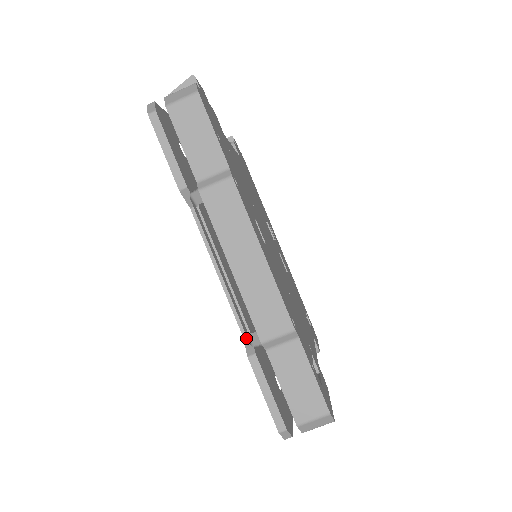
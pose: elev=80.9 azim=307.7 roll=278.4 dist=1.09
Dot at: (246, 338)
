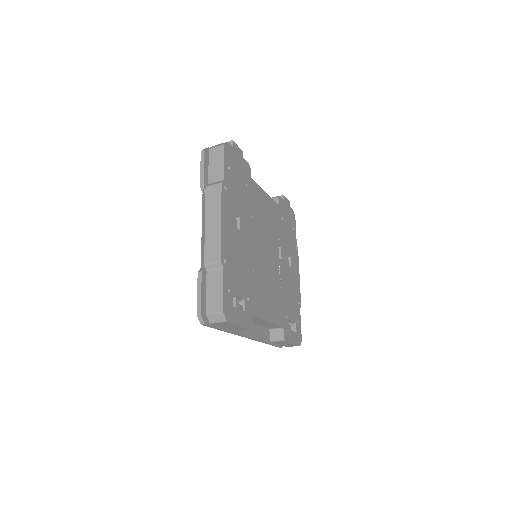
Dot at: (204, 266)
